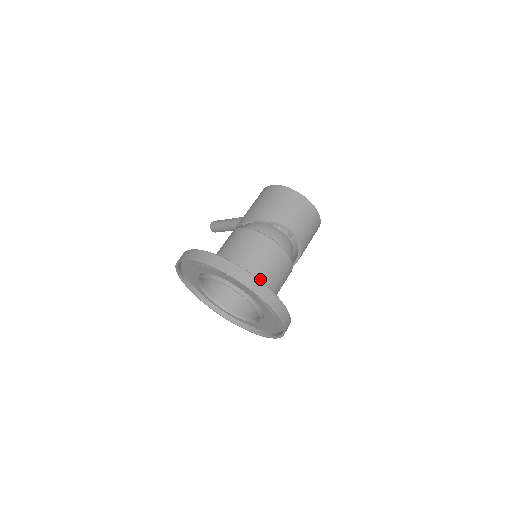
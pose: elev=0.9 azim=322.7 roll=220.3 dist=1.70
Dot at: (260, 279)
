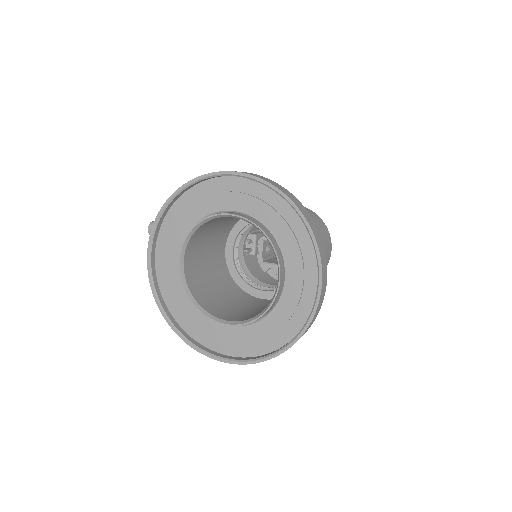
Dot at: occluded
